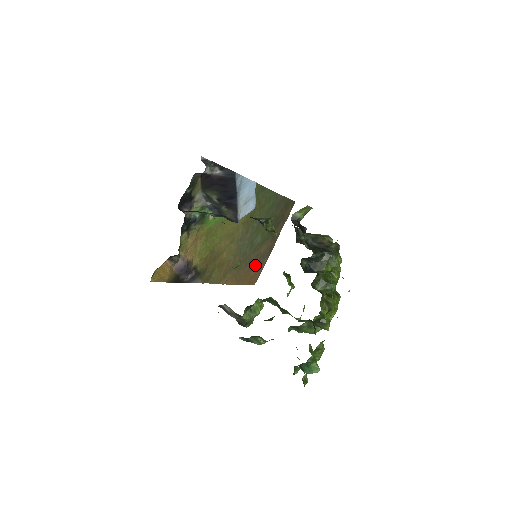
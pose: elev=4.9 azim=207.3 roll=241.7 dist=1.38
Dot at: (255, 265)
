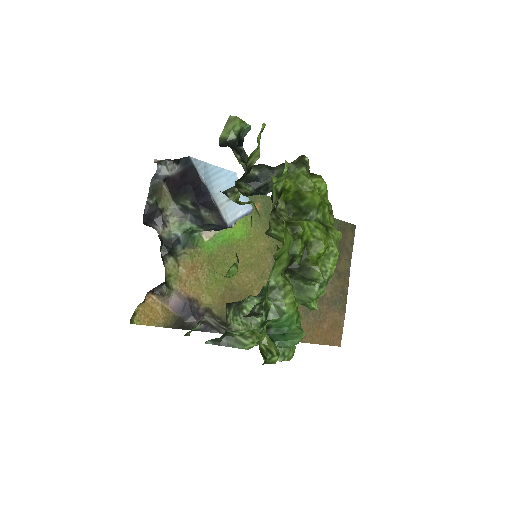
Dot at: (325, 314)
